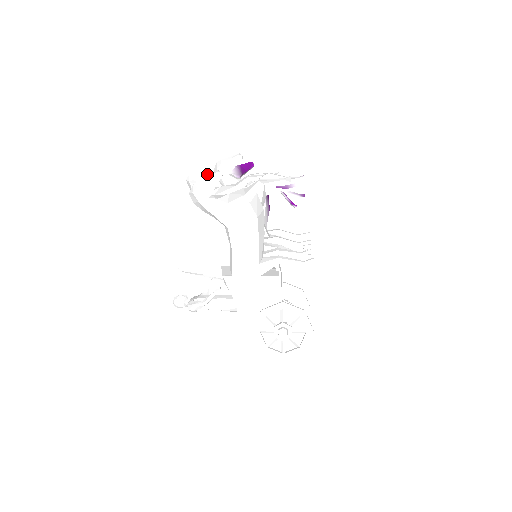
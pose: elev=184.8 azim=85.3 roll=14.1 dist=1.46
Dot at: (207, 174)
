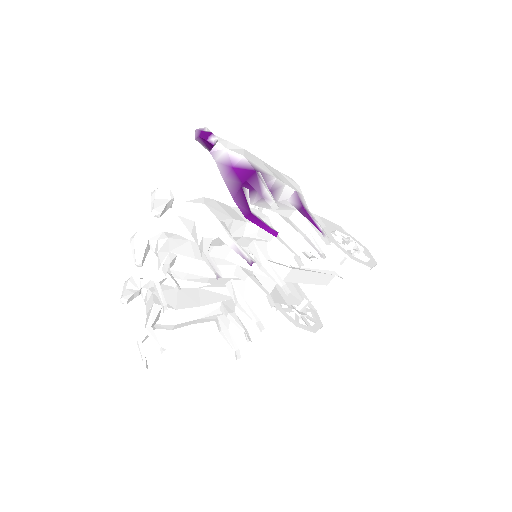
Dot at: (134, 257)
